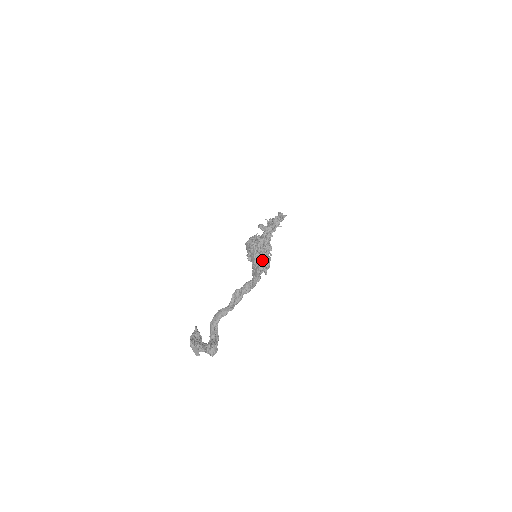
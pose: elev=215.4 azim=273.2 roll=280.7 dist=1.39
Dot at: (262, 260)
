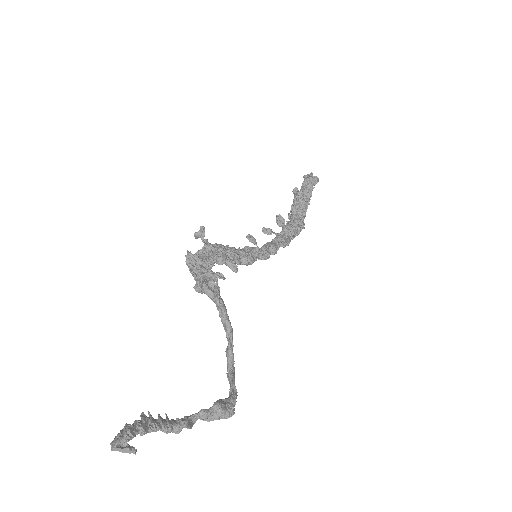
Dot at: (257, 256)
